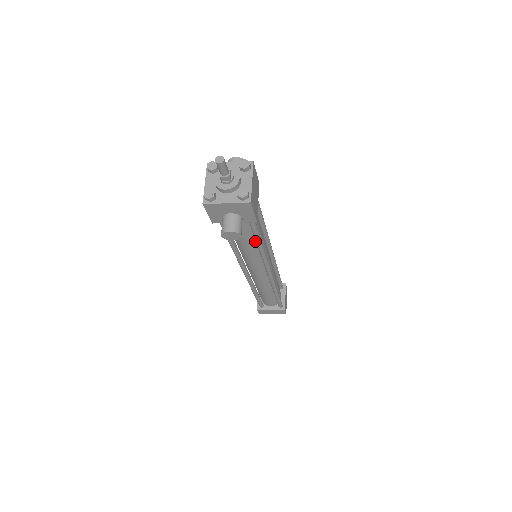
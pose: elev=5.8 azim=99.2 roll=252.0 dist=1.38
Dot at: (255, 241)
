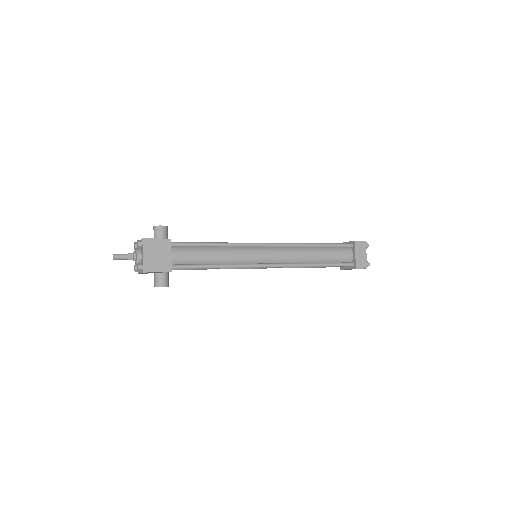
Dot at: (214, 264)
